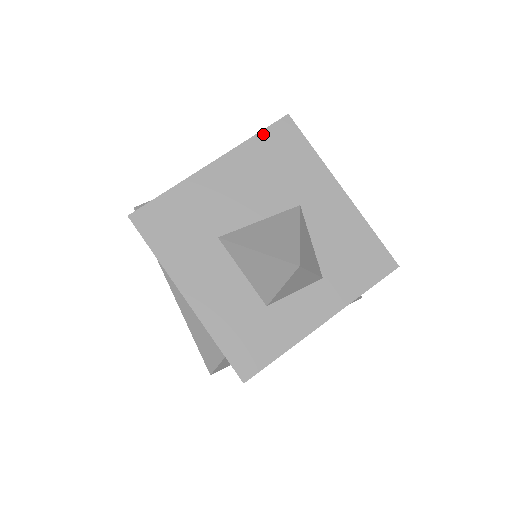
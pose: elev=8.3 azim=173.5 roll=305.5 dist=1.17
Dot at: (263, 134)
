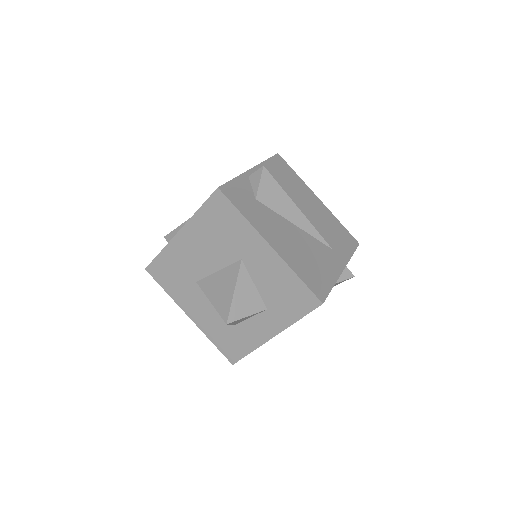
Dot at: (204, 207)
